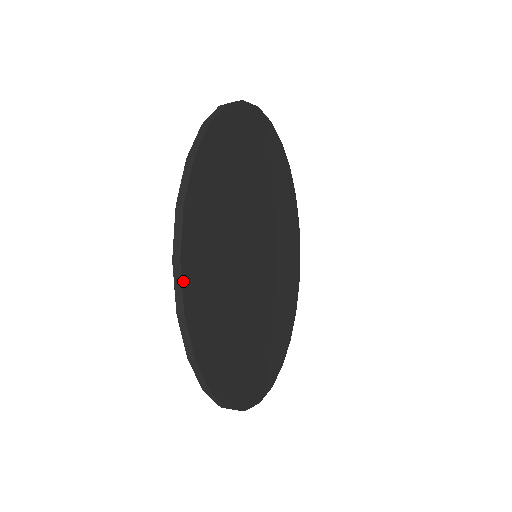
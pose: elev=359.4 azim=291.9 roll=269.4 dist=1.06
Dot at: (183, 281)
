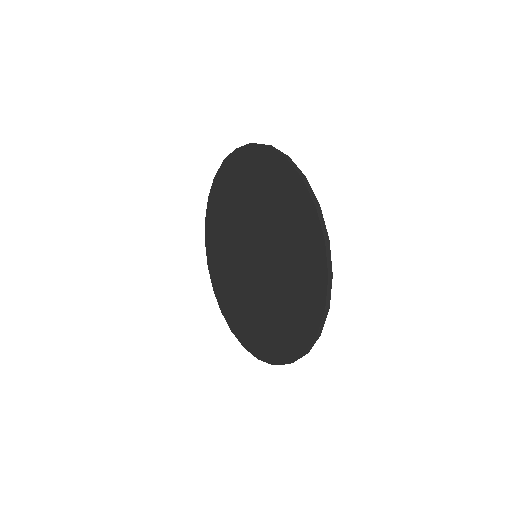
Dot at: (315, 341)
